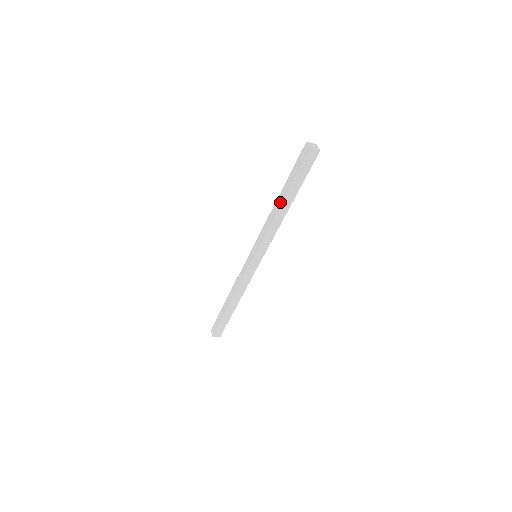
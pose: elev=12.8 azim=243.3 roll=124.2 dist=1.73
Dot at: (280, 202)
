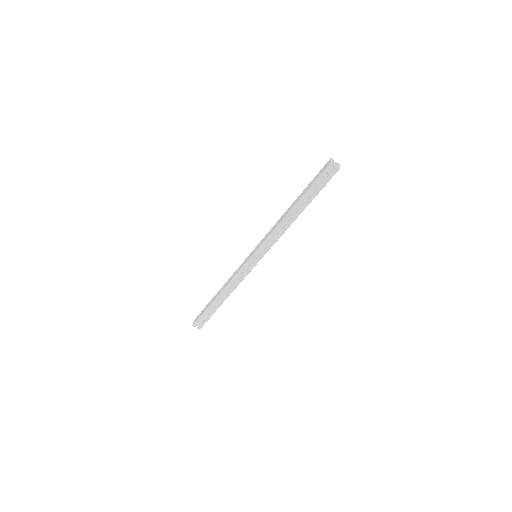
Dot at: (298, 213)
